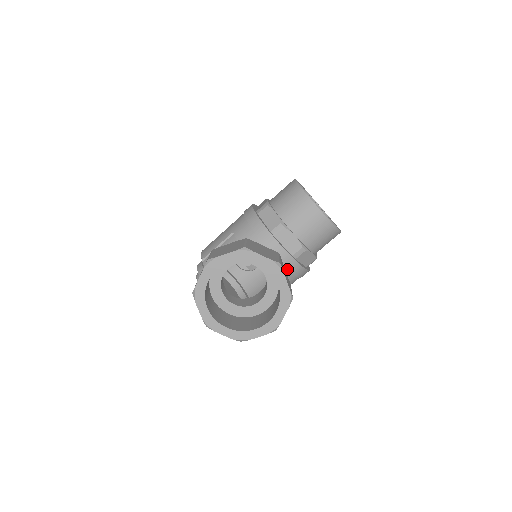
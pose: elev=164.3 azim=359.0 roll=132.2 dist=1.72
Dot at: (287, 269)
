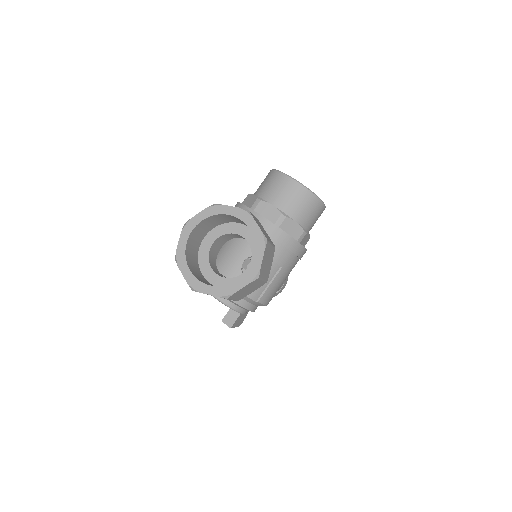
Dot at: (272, 237)
